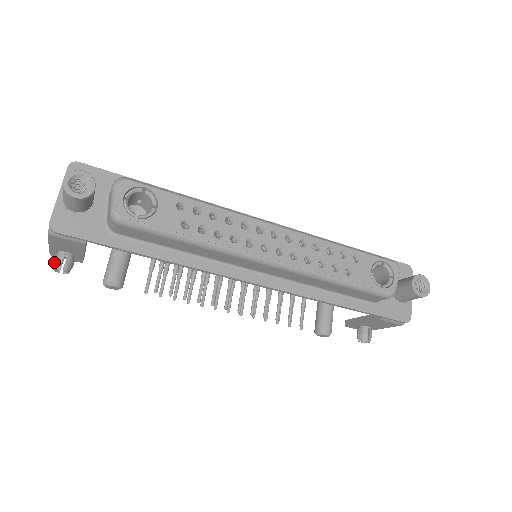
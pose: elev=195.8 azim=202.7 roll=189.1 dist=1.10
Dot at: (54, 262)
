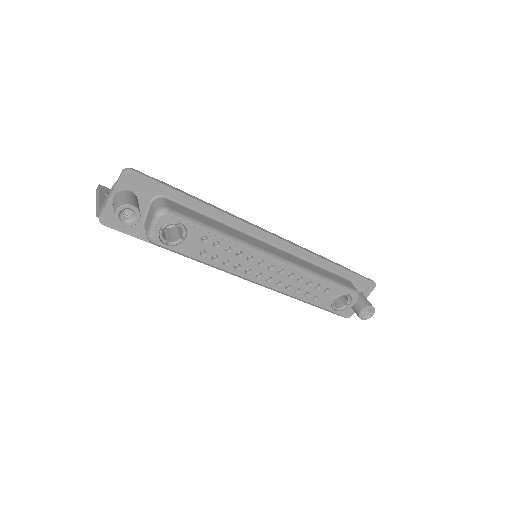
Dot at: occluded
